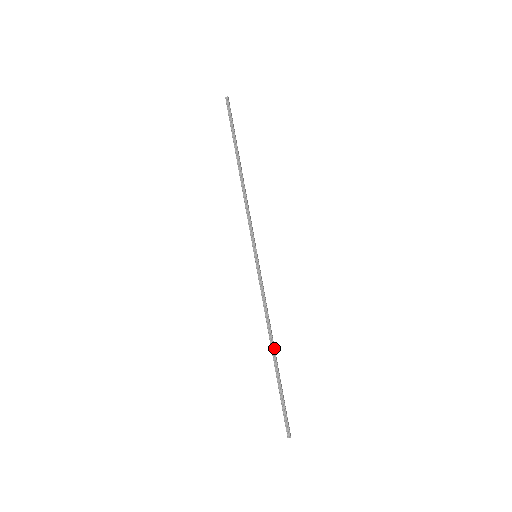
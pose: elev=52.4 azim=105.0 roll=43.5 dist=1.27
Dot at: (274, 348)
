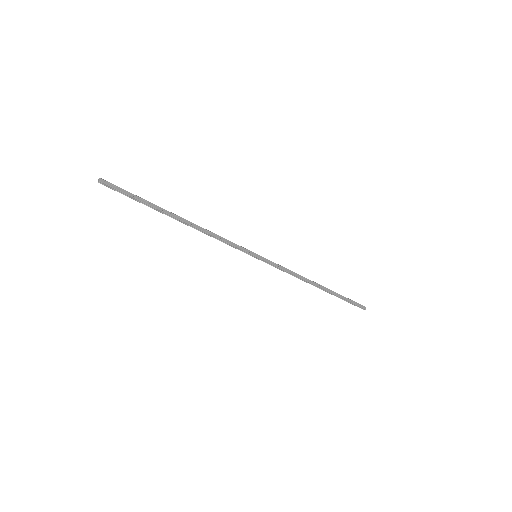
Dot at: (319, 286)
